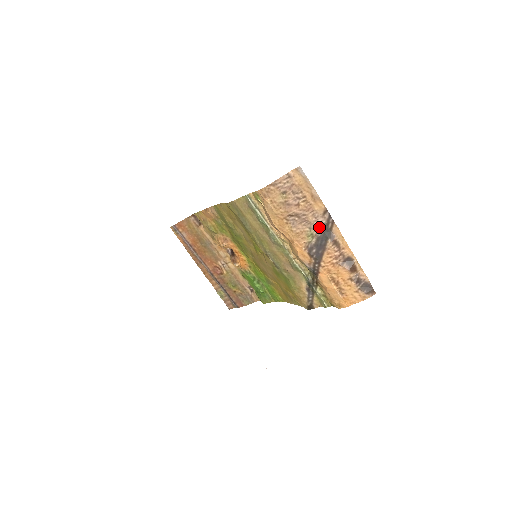
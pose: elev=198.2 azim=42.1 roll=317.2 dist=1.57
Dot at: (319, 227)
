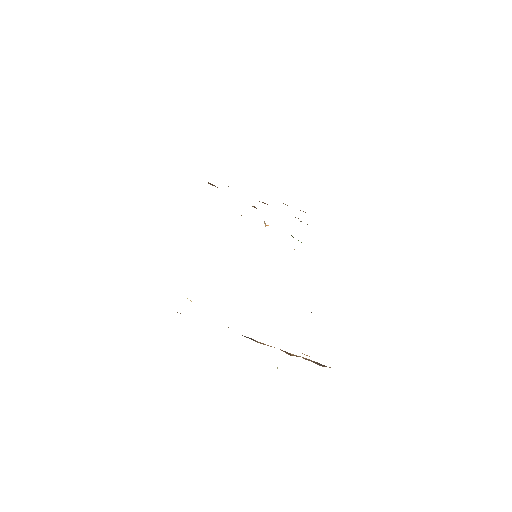
Dot at: occluded
